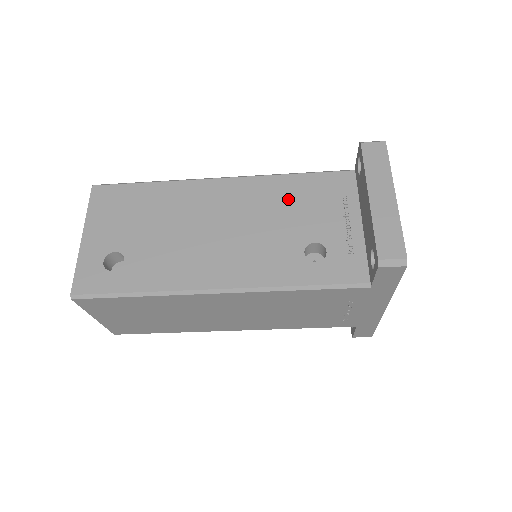
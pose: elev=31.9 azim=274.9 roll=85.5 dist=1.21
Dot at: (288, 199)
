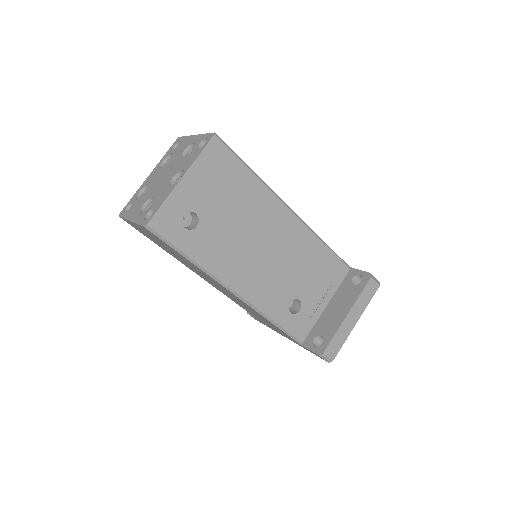
Dot at: (310, 260)
